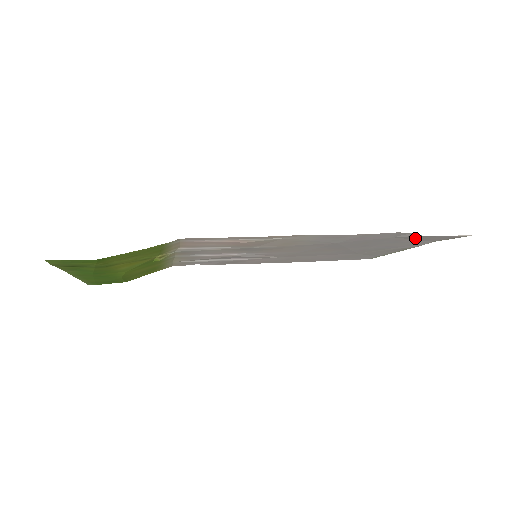
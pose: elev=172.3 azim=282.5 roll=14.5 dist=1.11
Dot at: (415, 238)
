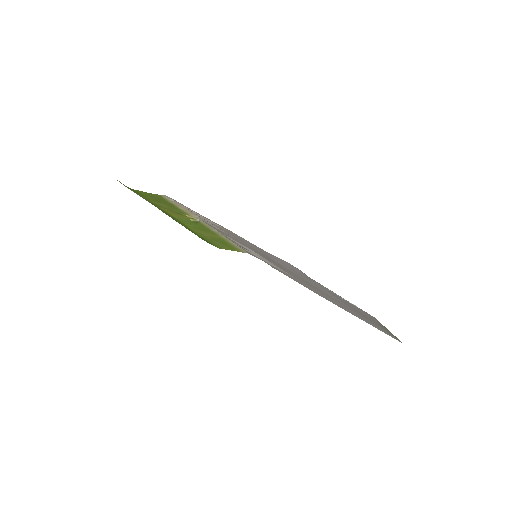
Dot at: occluded
